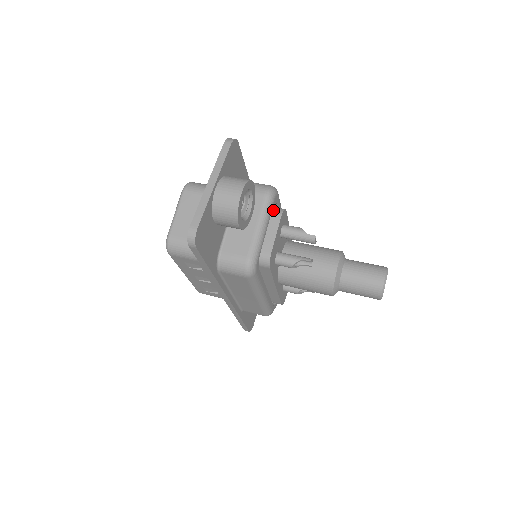
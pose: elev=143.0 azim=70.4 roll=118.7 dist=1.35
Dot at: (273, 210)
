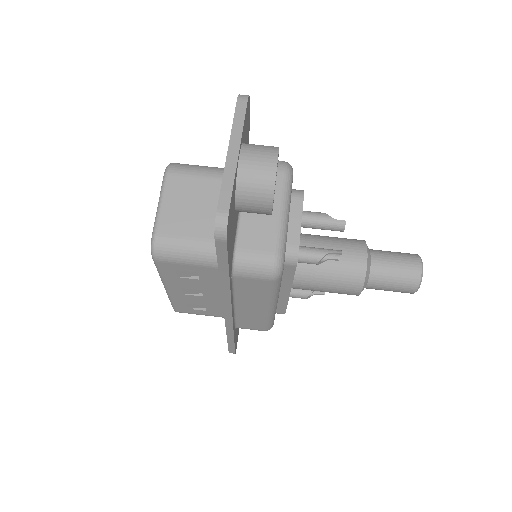
Dot at: (291, 192)
